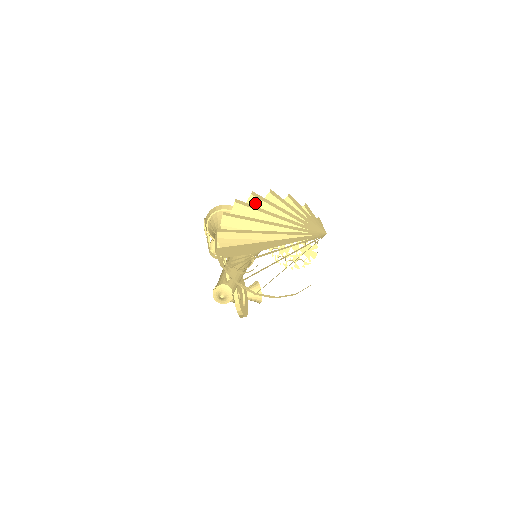
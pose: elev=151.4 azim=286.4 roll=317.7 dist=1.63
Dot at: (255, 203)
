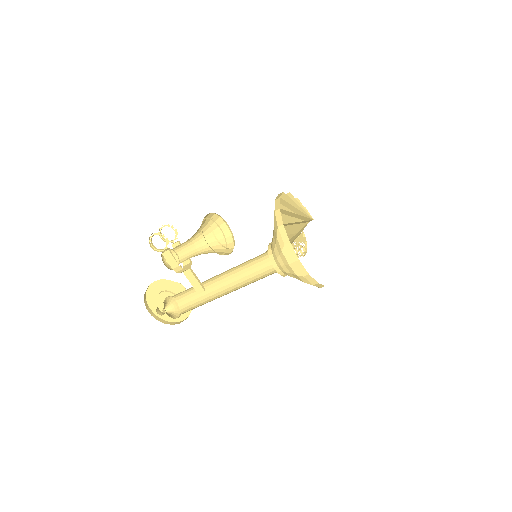
Dot at: occluded
